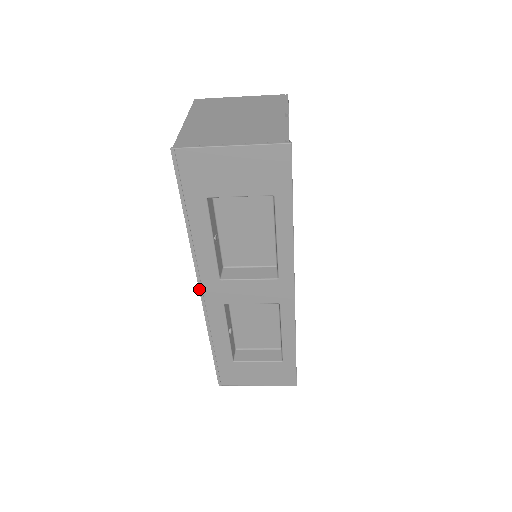
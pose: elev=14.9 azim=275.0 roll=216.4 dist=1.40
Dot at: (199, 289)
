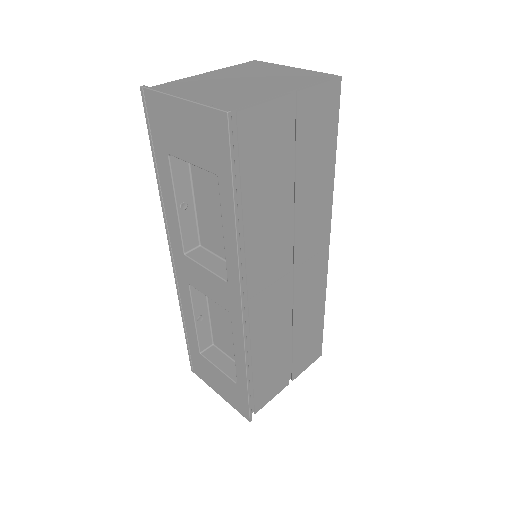
Dot at: (171, 255)
